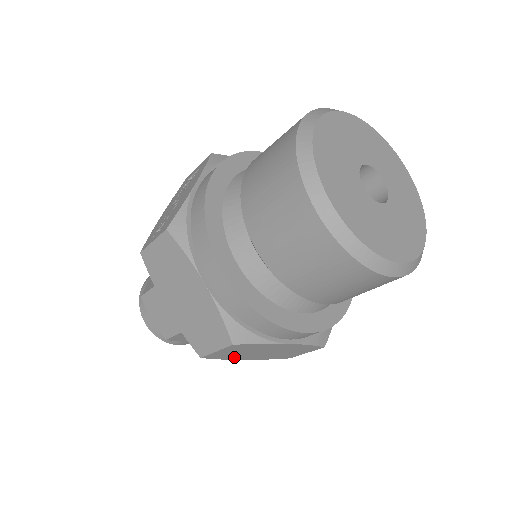
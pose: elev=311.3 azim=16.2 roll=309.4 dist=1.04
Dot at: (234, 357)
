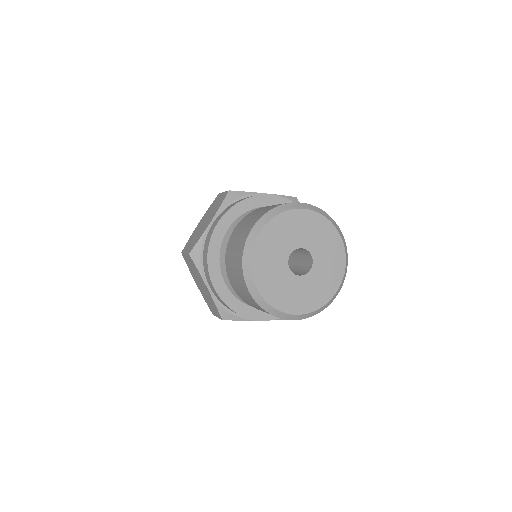
Dot at: (192, 273)
